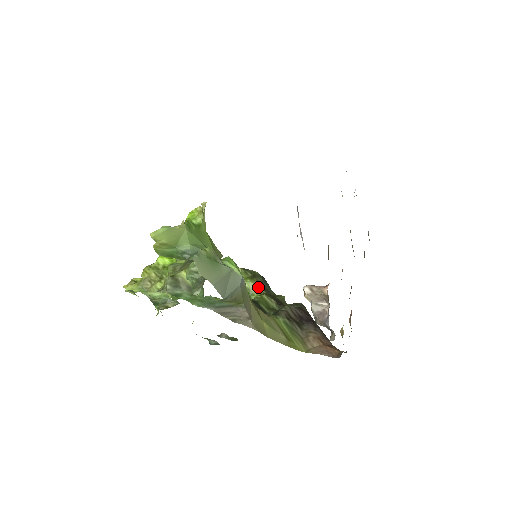
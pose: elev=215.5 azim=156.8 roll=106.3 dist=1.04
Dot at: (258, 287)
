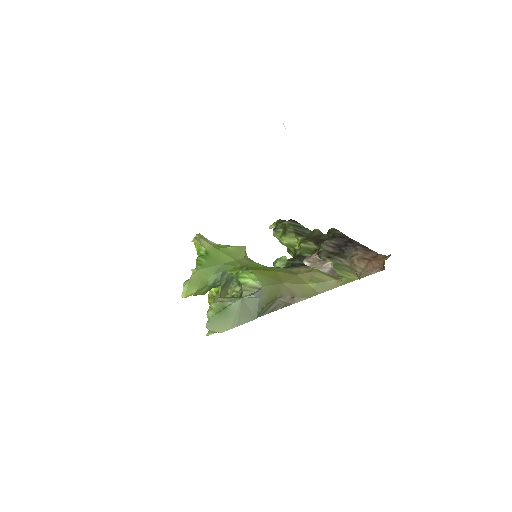
Dot at: (294, 237)
